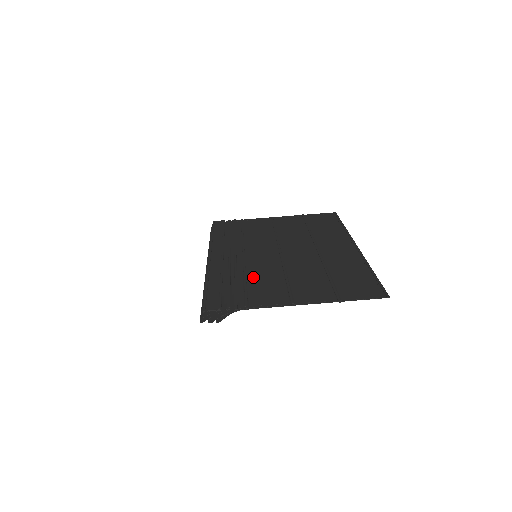
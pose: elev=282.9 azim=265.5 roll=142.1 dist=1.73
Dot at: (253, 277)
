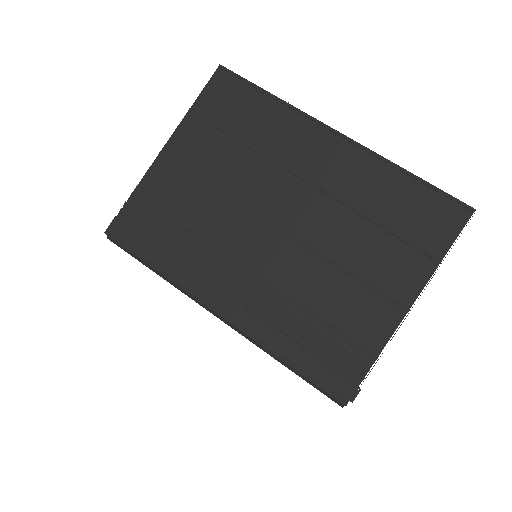
Dot at: (312, 303)
